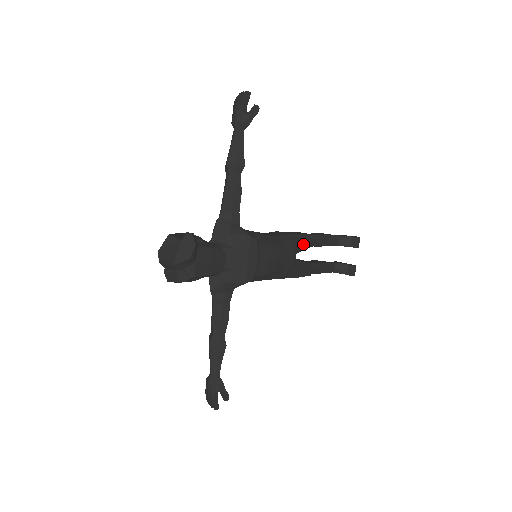
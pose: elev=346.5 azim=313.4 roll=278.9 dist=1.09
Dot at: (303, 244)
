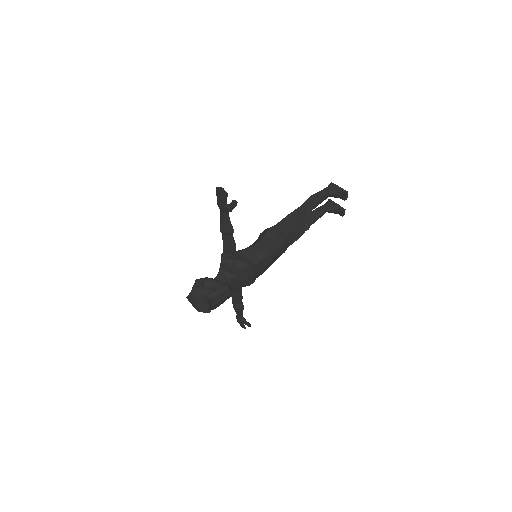
Dot at: occluded
